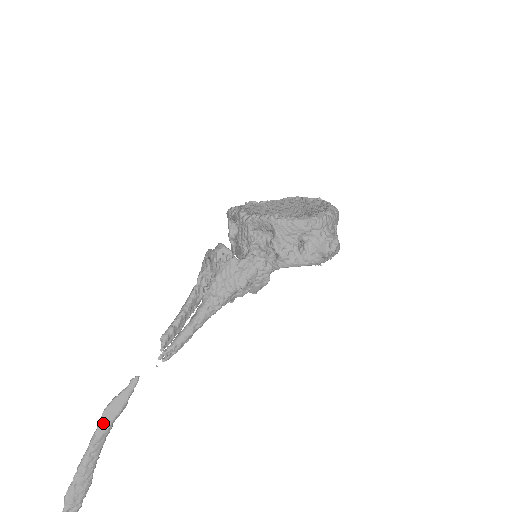
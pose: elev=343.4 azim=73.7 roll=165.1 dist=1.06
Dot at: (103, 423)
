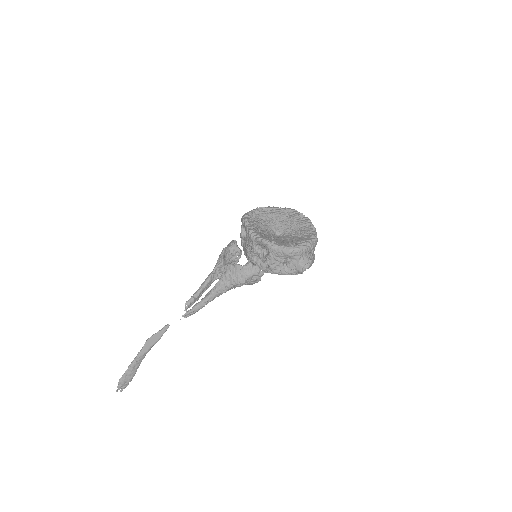
Dot at: (145, 347)
